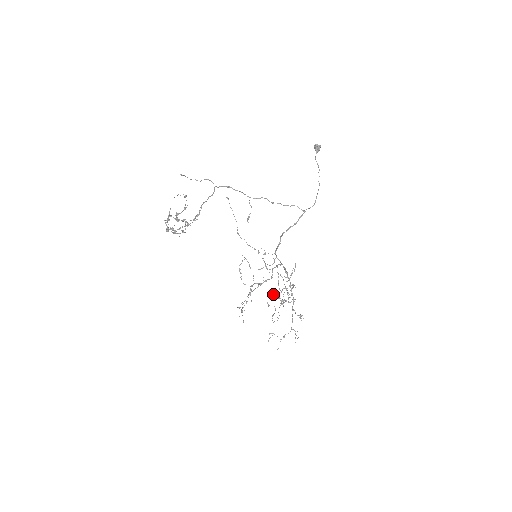
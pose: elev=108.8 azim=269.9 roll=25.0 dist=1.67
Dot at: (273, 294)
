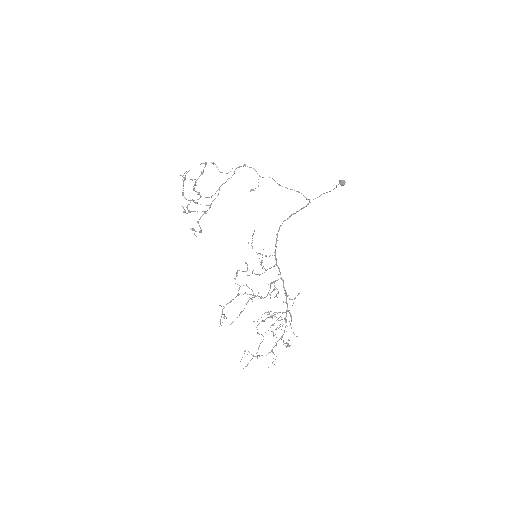
Dot at: (266, 318)
